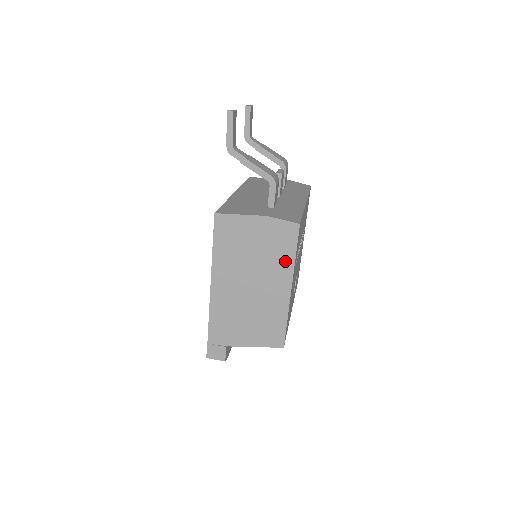
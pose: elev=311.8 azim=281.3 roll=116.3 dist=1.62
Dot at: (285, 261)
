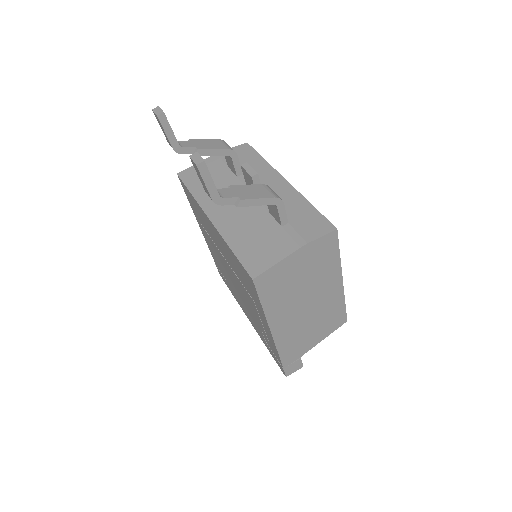
Dot at: (332, 266)
